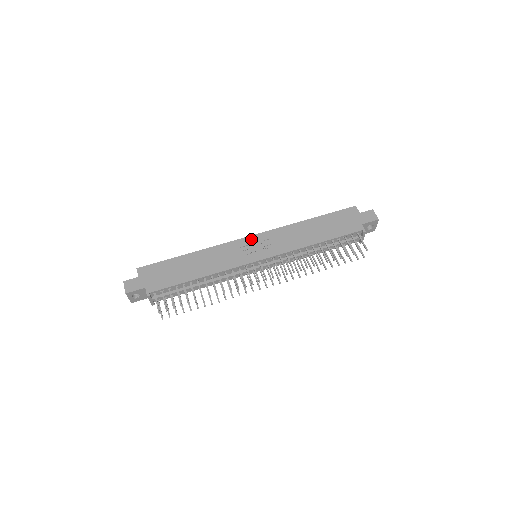
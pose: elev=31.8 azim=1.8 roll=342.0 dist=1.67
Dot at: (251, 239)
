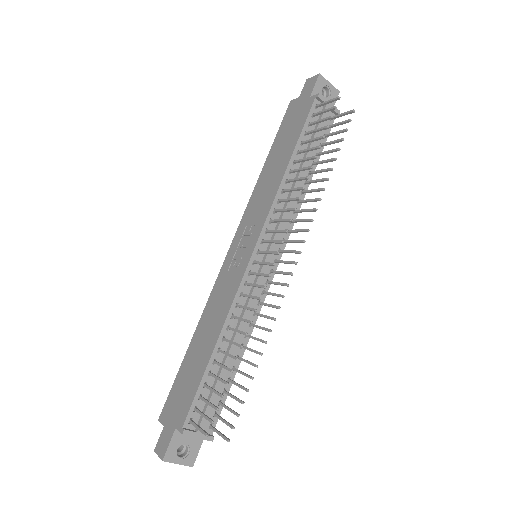
Dot at: (232, 249)
